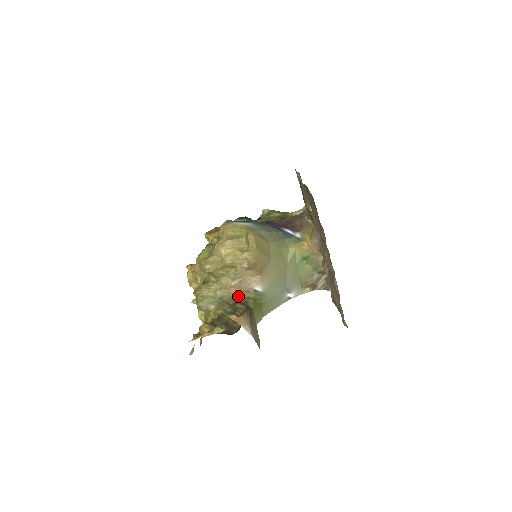
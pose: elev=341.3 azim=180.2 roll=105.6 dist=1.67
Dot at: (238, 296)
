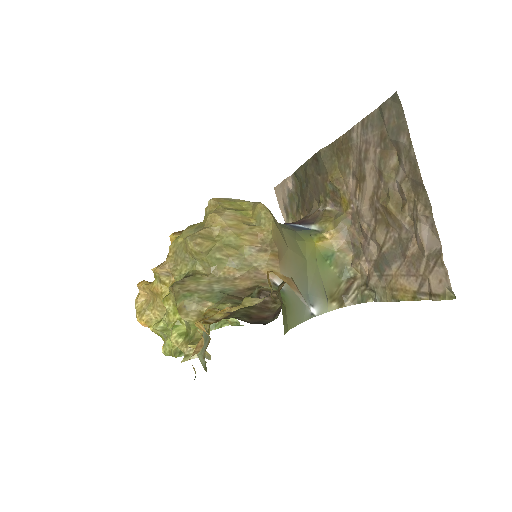
Dot at: (251, 288)
